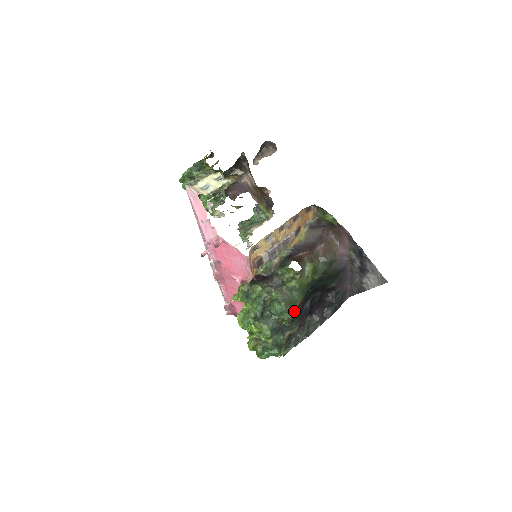
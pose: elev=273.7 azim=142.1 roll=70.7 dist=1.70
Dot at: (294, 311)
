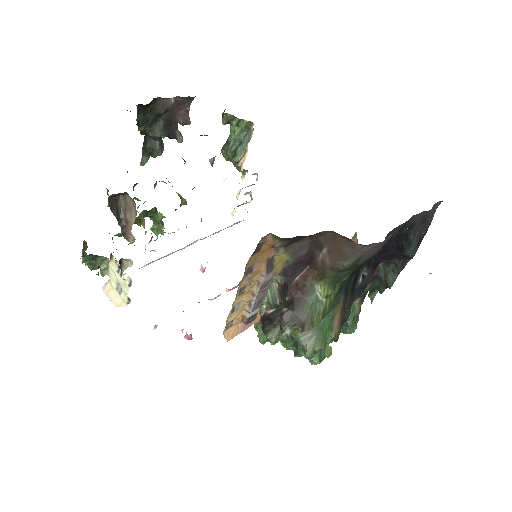
Dot at: (336, 326)
